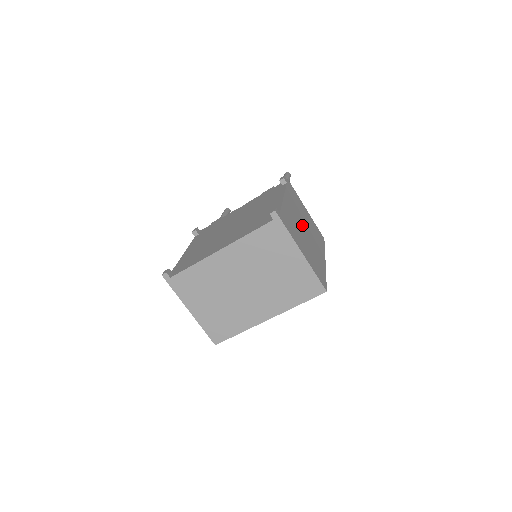
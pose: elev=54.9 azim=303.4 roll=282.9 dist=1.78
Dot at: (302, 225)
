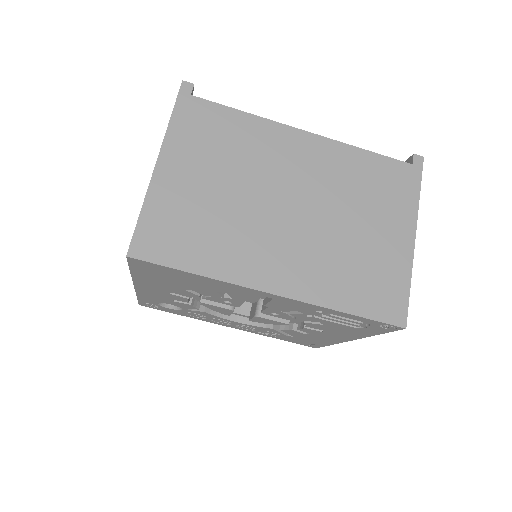
Dot at: occluded
